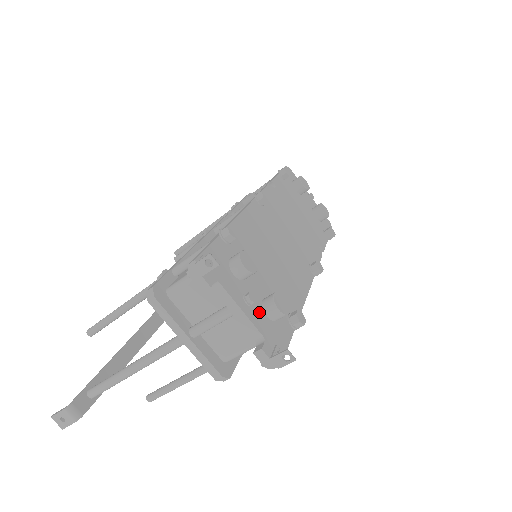
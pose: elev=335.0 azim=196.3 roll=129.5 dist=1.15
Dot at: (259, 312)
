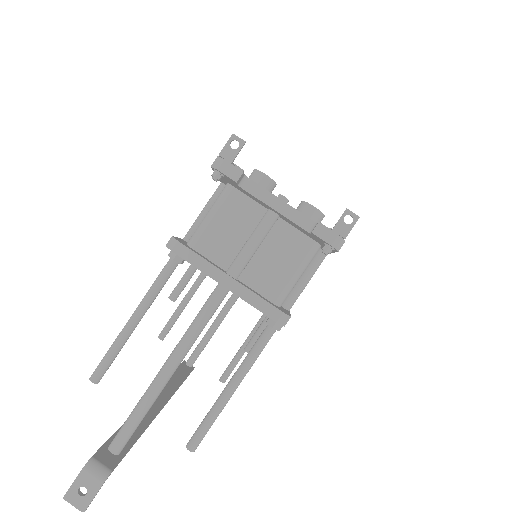
Dot at: occluded
